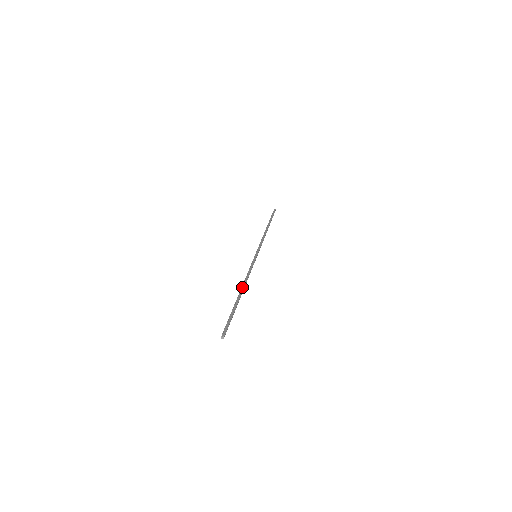
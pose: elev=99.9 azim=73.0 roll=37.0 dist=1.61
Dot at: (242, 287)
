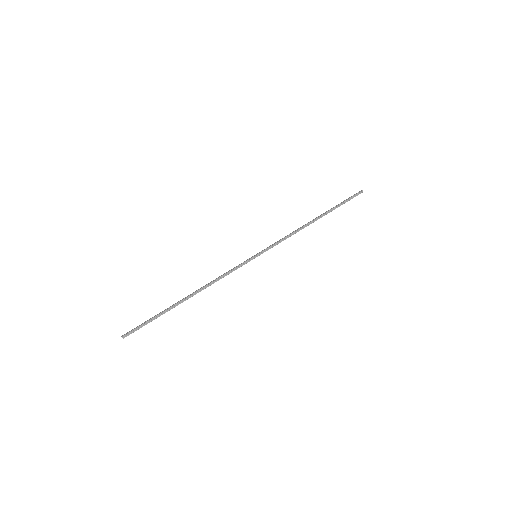
Dot at: (196, 292)
